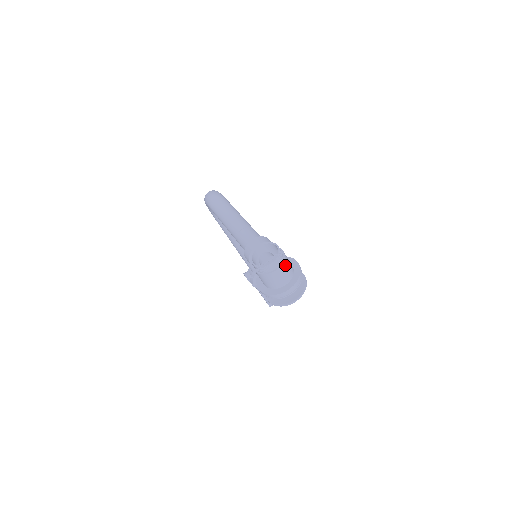
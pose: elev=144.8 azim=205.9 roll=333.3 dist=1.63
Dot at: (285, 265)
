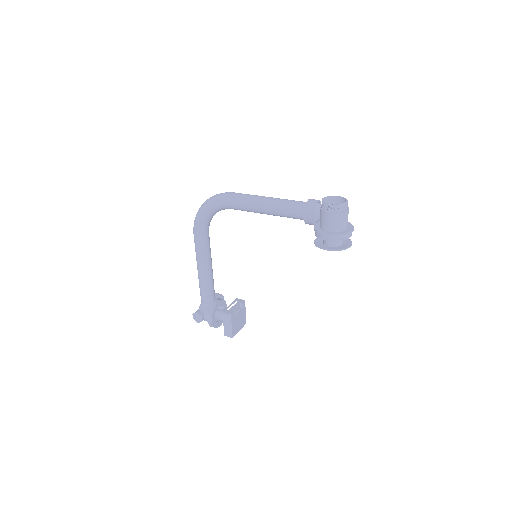
Dot at: occluded
